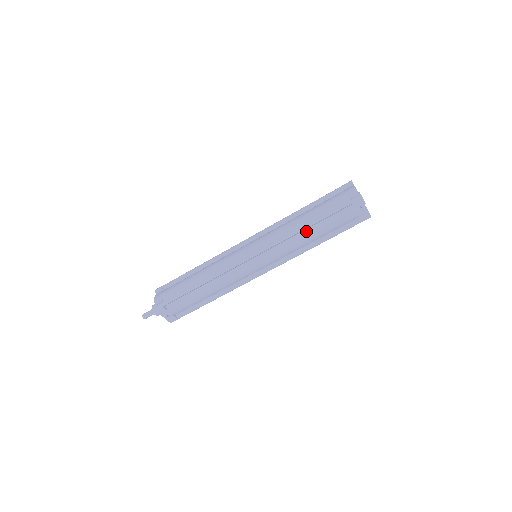
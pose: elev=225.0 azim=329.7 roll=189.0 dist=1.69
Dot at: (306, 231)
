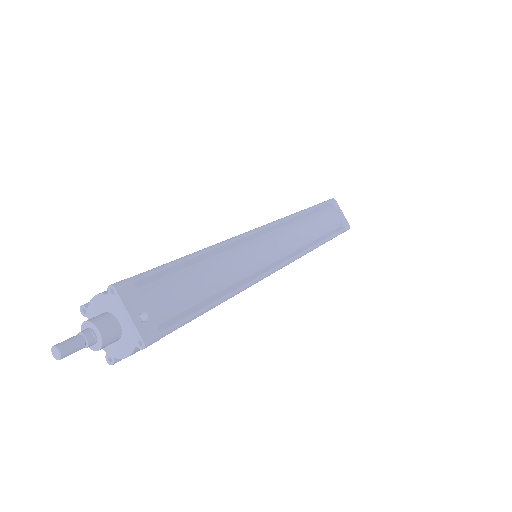
Dot at: (305, 219)
